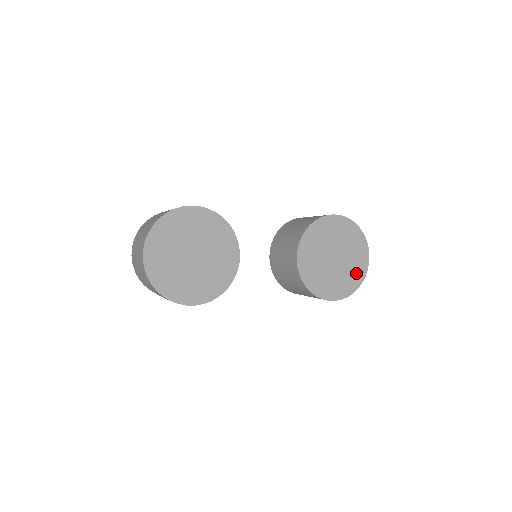
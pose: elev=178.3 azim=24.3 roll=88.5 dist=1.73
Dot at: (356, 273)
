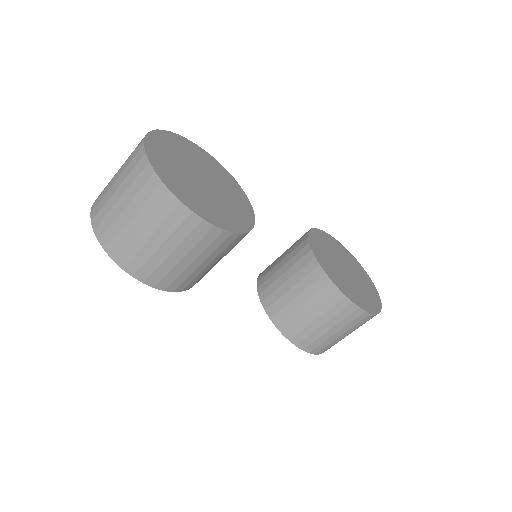
Dot at: (371, 295)
